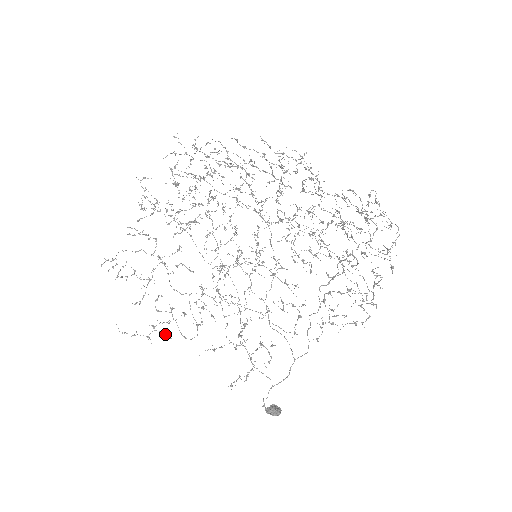
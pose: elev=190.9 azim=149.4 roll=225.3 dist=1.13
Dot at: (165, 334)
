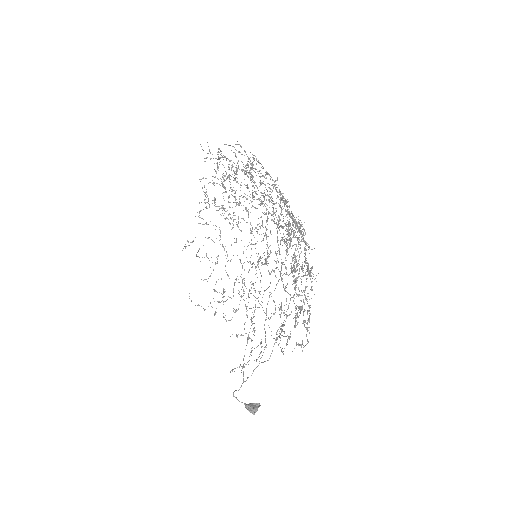
Dot at: (215, 311)
